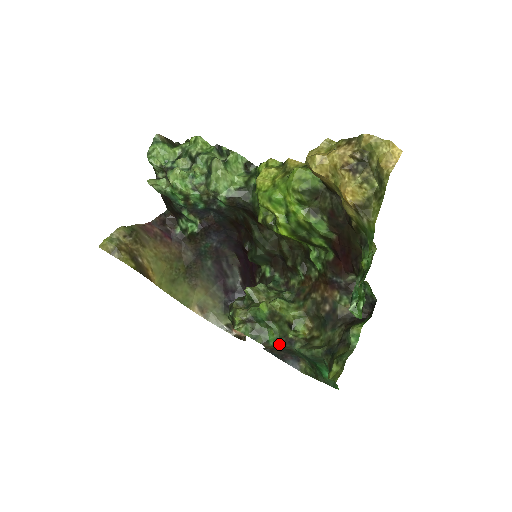
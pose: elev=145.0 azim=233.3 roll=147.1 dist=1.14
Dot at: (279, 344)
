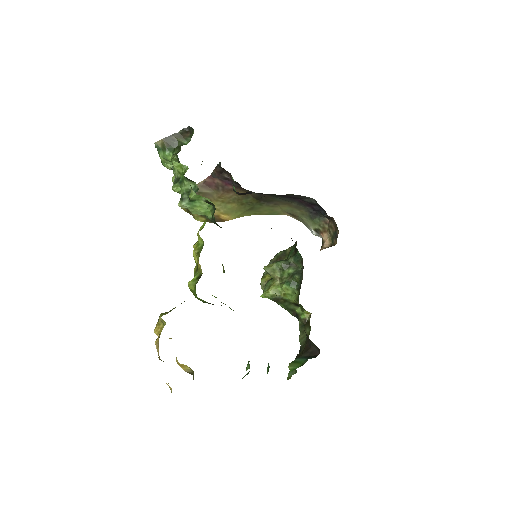
Dot at: (290, 313)
